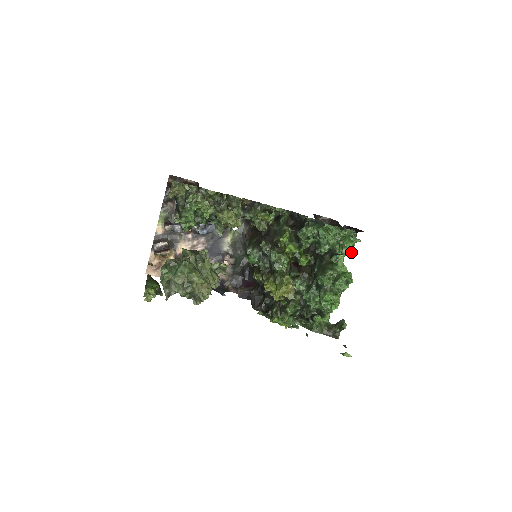
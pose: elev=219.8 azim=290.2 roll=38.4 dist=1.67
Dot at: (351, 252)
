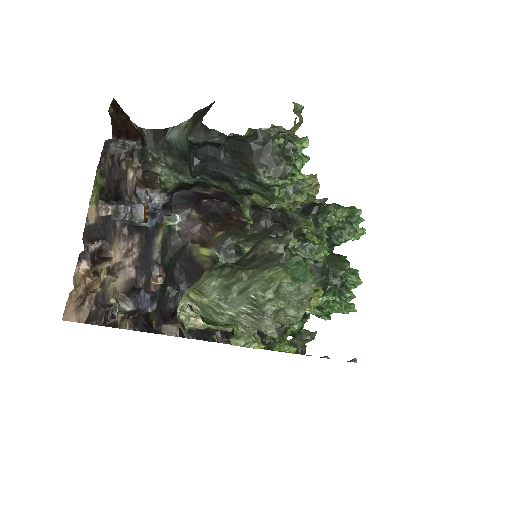
Dot at: occluded
